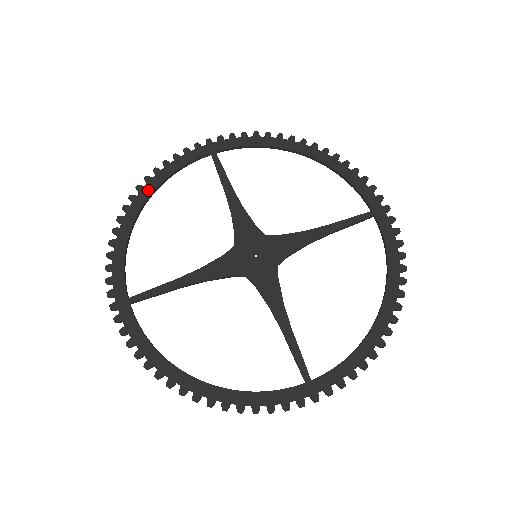
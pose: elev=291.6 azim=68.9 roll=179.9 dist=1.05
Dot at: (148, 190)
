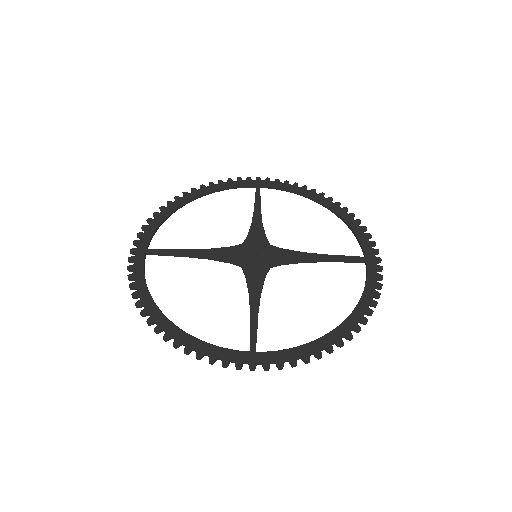
Dot at: (199, 192)
